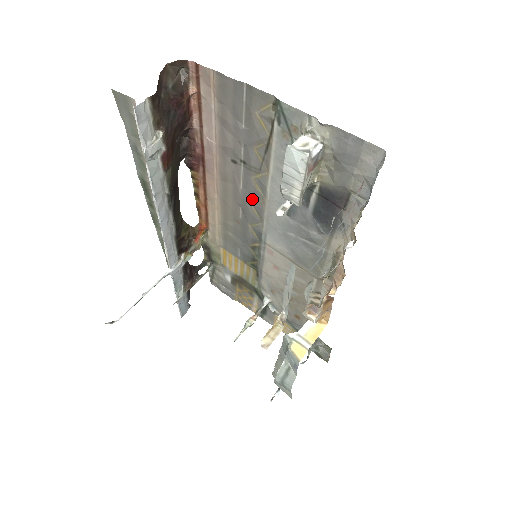
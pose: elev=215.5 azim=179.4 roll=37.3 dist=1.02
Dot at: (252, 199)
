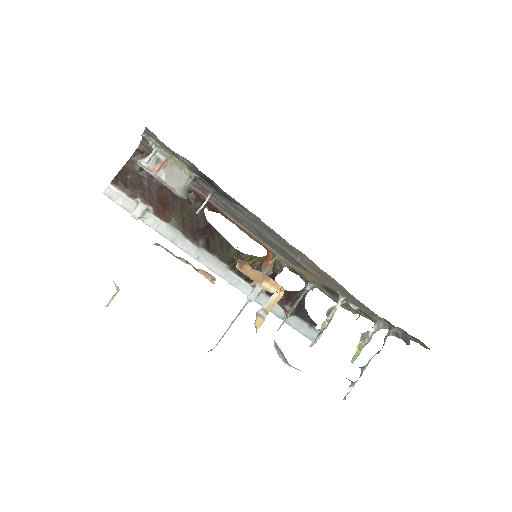
Dot at: (233, 211)
